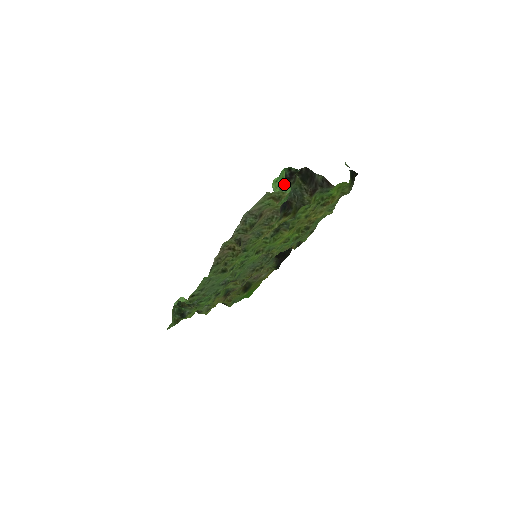
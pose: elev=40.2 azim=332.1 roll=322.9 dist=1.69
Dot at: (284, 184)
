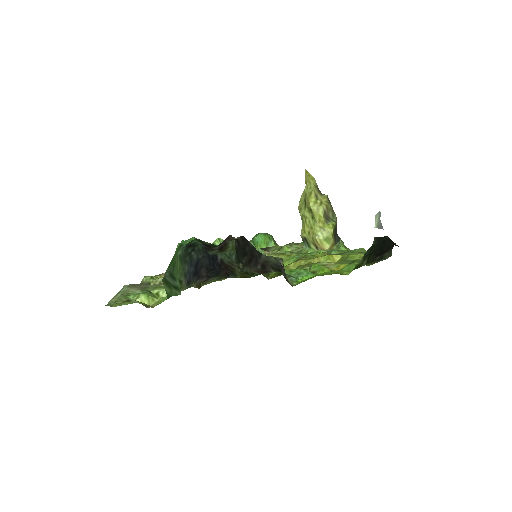
Dot at: (163, 280)
